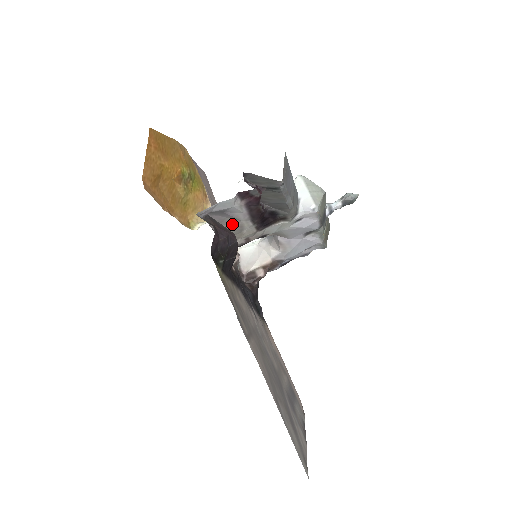
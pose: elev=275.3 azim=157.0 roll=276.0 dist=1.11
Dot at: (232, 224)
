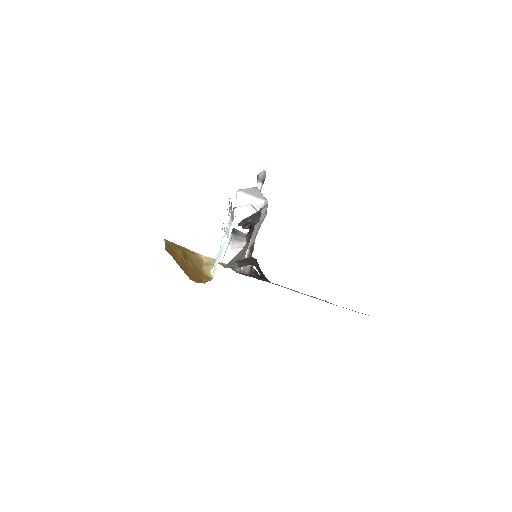
Dot at: (239, 253)
